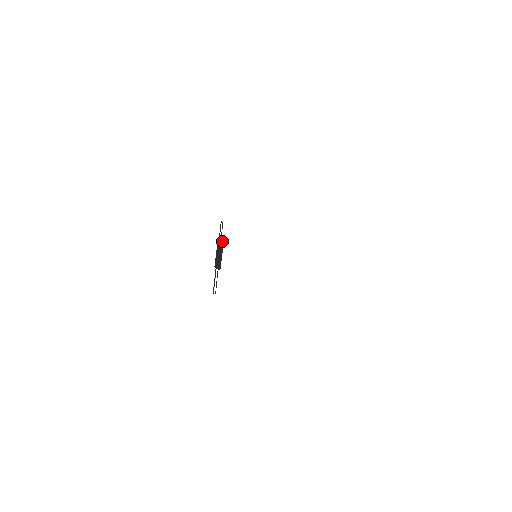
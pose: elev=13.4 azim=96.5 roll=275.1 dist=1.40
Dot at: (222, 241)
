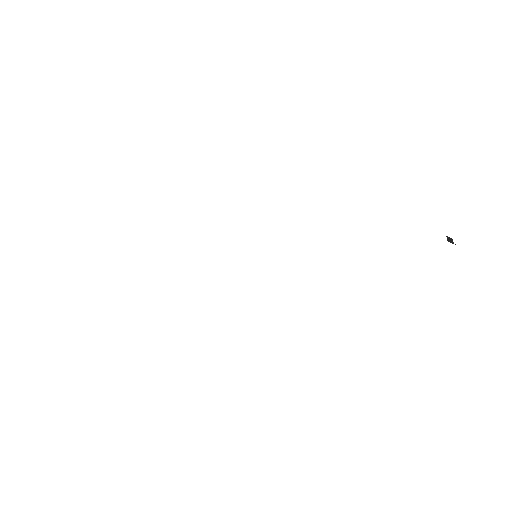
Dot at: occluded
